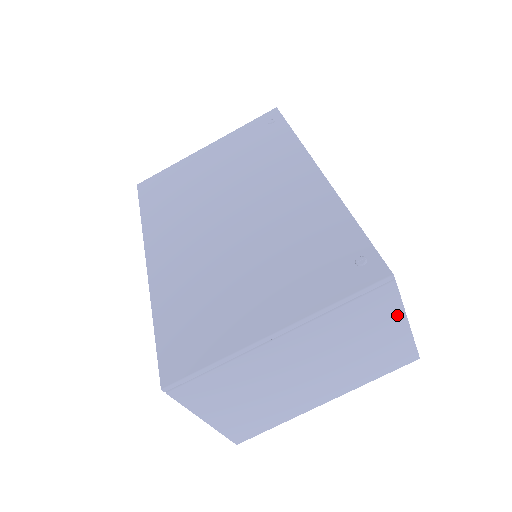
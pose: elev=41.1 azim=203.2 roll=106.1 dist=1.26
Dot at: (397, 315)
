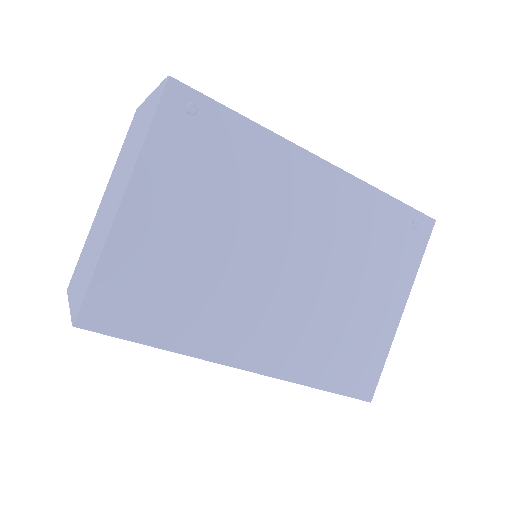
Dot at: occluded
